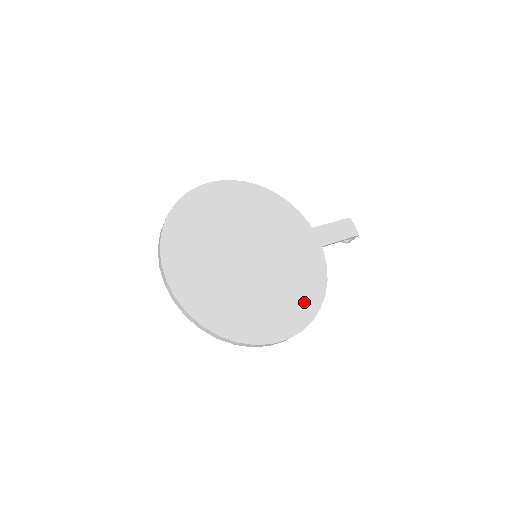
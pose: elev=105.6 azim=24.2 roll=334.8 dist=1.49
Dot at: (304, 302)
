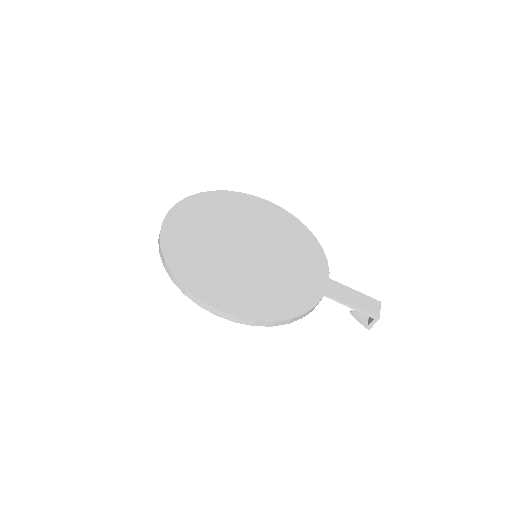
Dot at: (264, 305)
